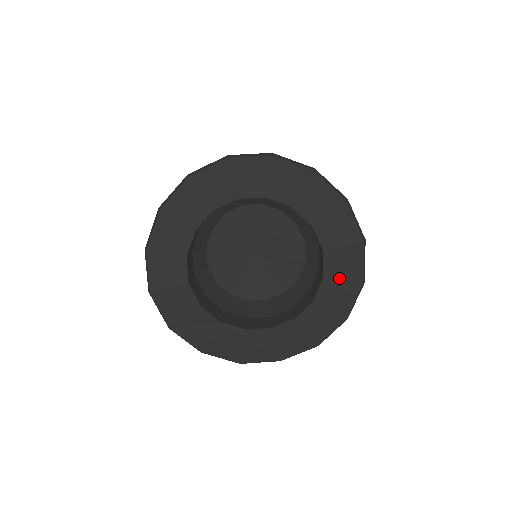
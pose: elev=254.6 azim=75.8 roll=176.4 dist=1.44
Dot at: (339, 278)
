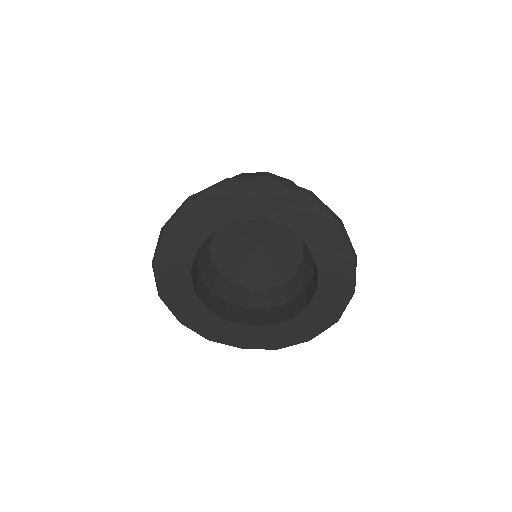
Dot at: (319, 312)
